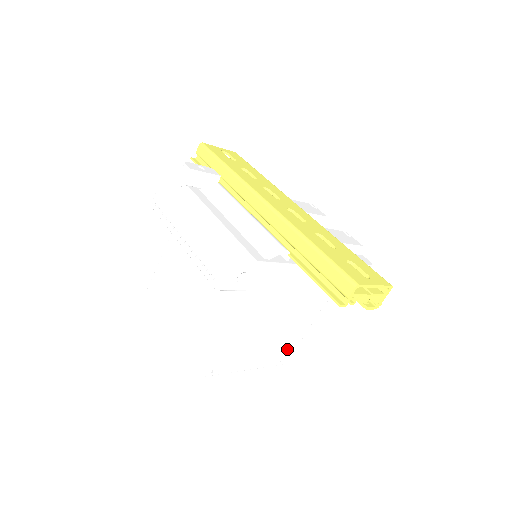
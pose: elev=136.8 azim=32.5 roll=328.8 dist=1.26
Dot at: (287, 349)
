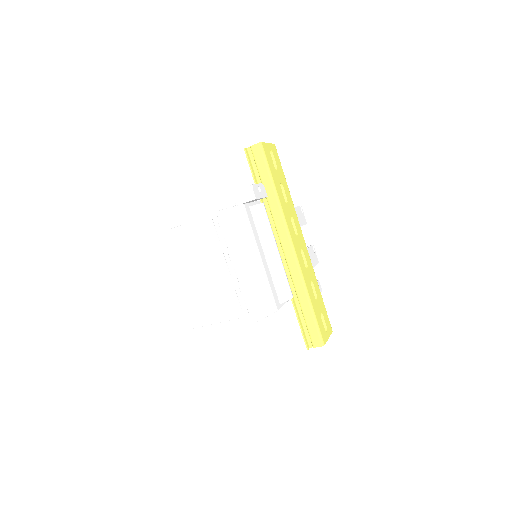
Dot at: occluded
